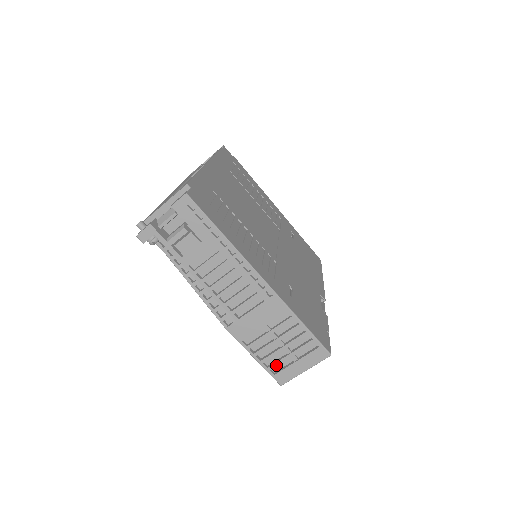
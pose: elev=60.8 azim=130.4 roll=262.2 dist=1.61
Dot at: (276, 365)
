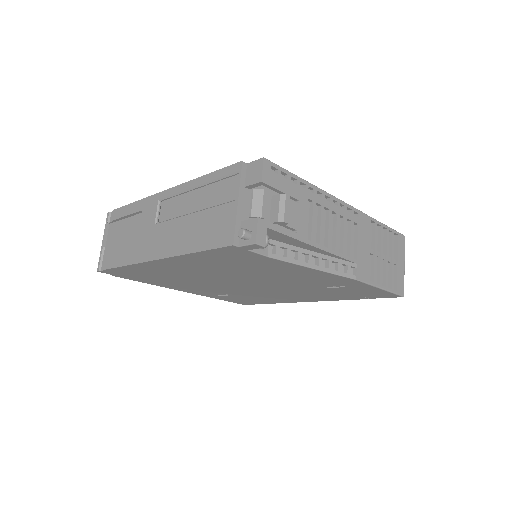
Dot at: (393, 280)
